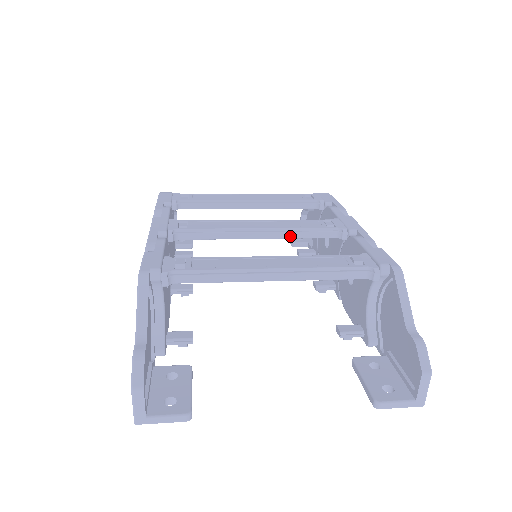
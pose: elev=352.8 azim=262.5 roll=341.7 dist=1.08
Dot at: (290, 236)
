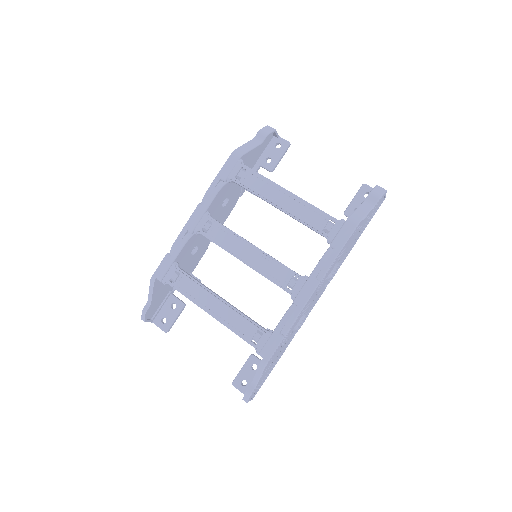
Dot at: (262, 275)
